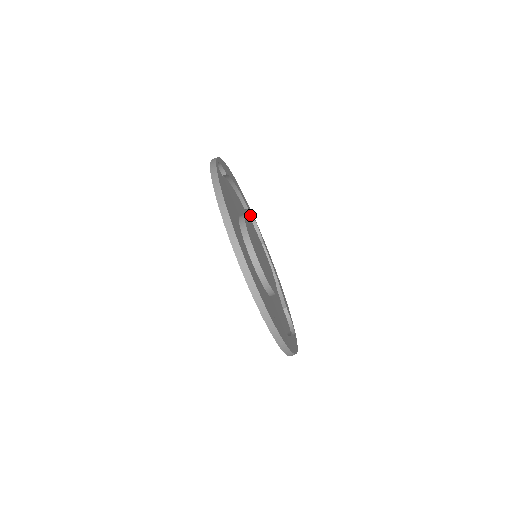
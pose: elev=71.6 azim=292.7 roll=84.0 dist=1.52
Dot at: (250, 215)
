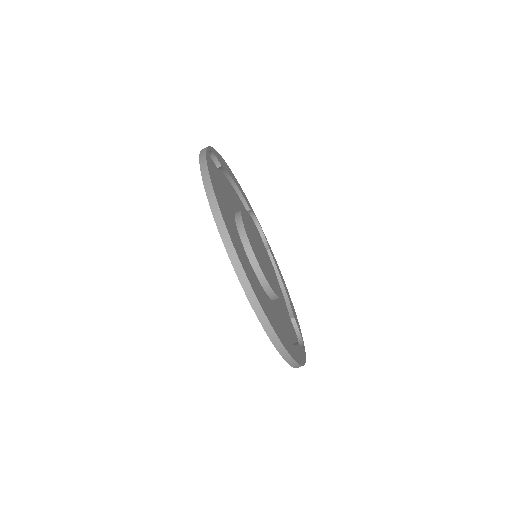
Dot at: (254, 218)
